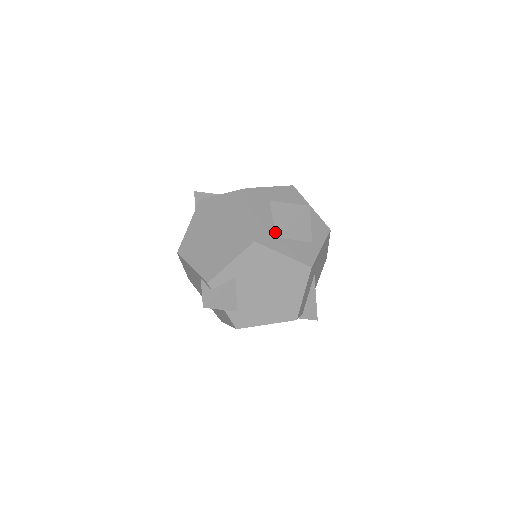
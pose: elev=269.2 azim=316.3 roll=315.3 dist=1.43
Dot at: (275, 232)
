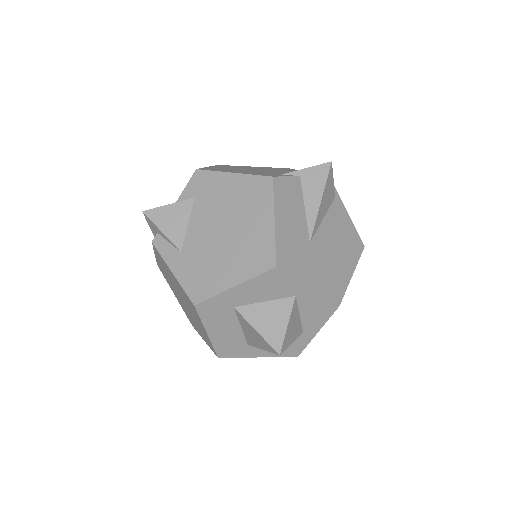
Dot at: (245, 340)
